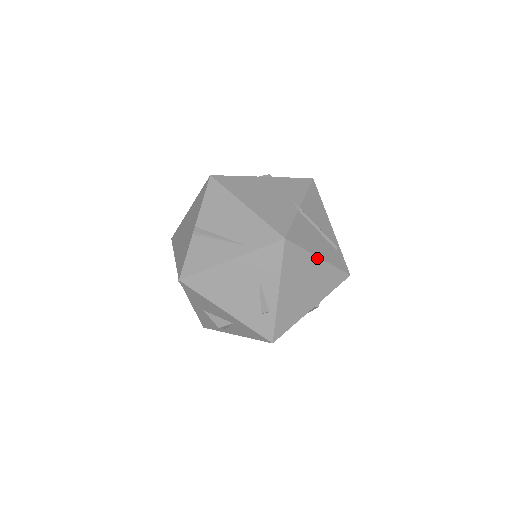
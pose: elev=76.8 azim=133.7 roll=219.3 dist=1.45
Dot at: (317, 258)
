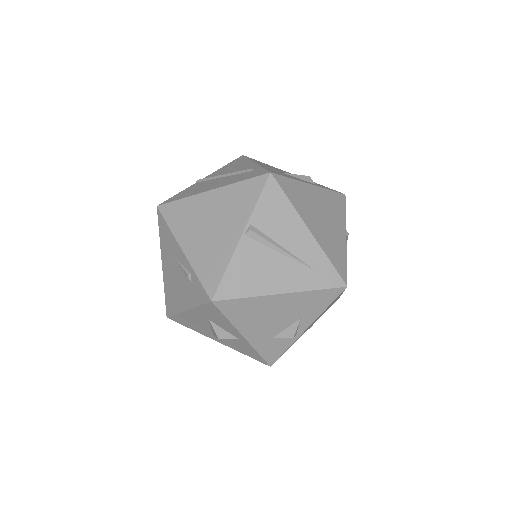
Dot at: (206, 193)
